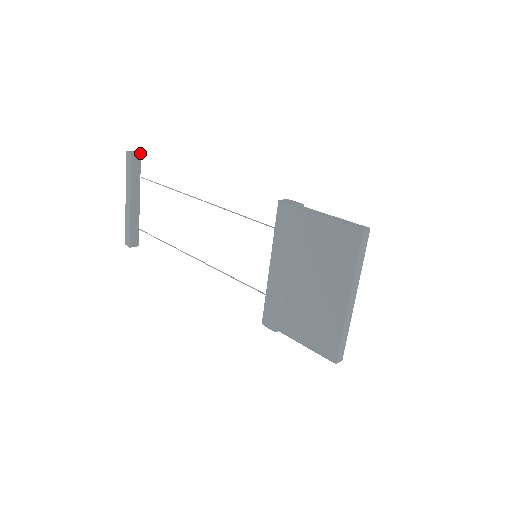
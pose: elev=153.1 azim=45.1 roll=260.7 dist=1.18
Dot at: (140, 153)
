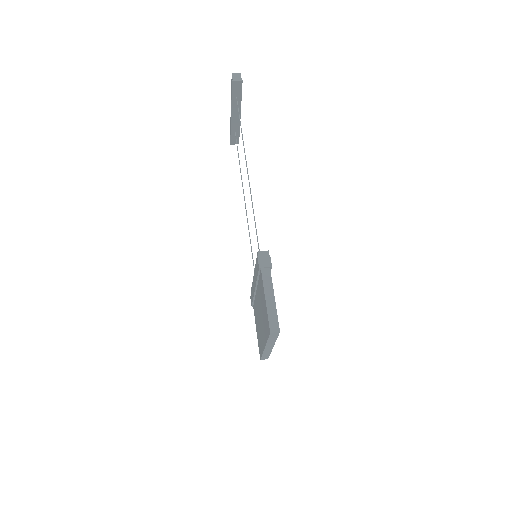
Dot at: (242, 81)
